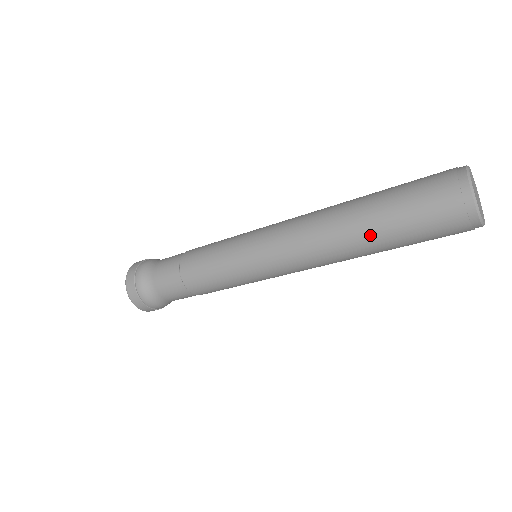
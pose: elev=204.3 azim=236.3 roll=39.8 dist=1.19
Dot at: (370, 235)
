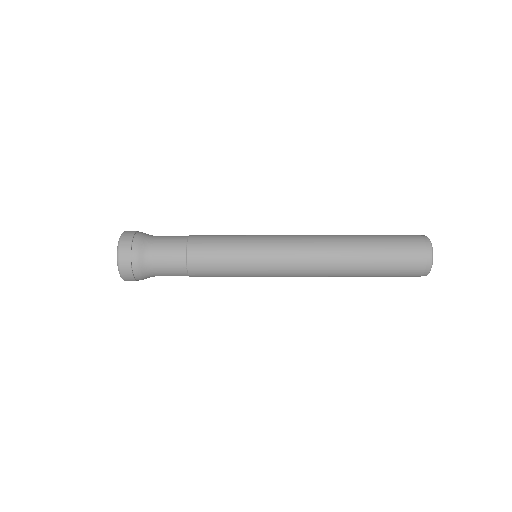
Dot at: (363, 247)
